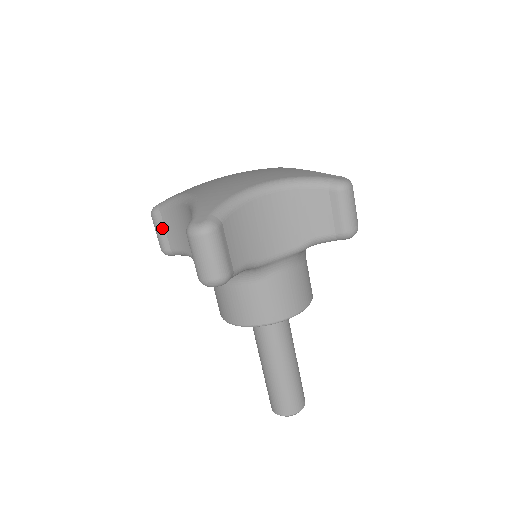
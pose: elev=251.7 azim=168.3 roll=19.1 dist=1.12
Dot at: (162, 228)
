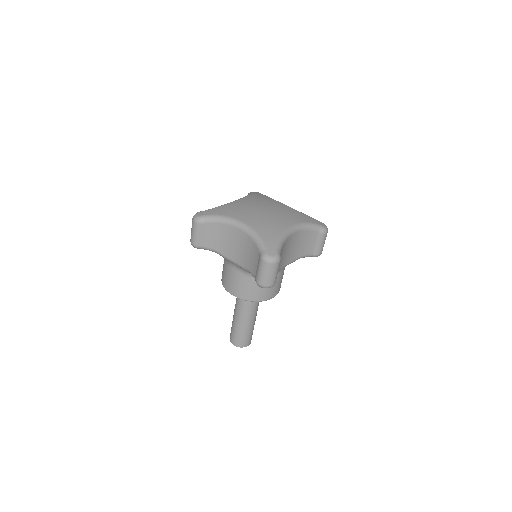
Dot at: (202, 232)
